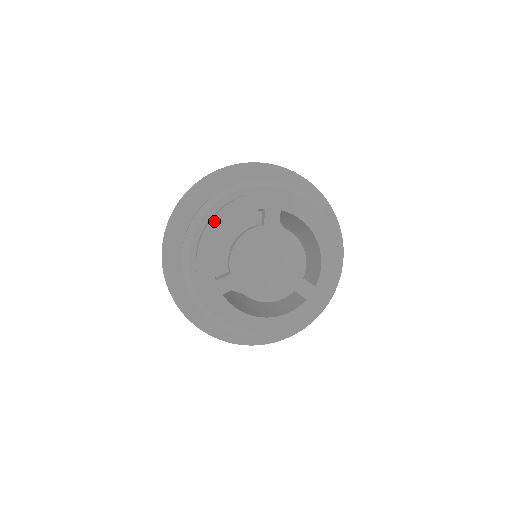
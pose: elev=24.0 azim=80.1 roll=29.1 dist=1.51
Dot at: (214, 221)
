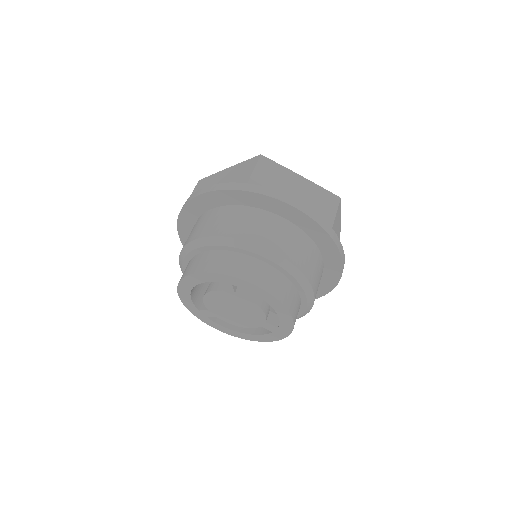
Dot at: (182, 283)
